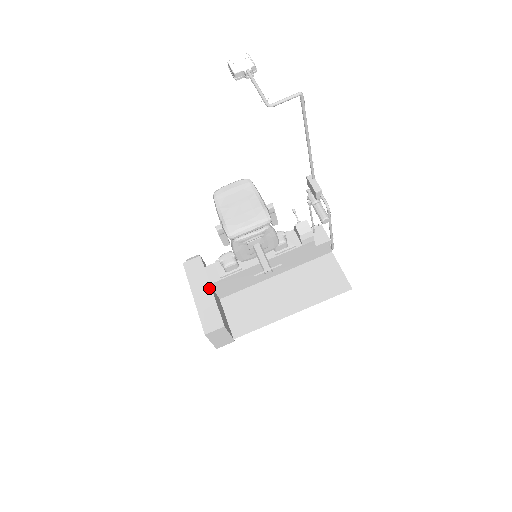
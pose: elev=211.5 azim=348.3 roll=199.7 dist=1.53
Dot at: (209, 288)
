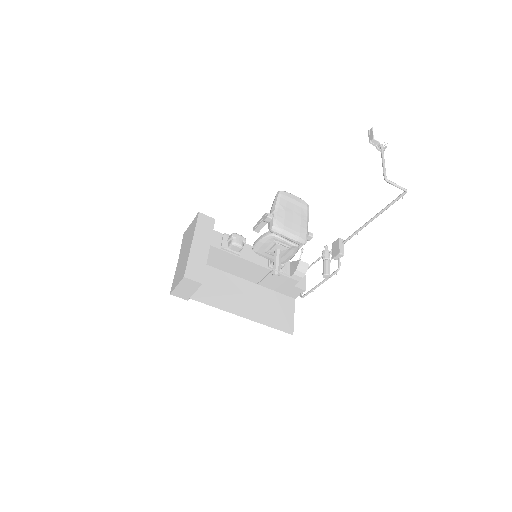
Dot at: (208, 247)
